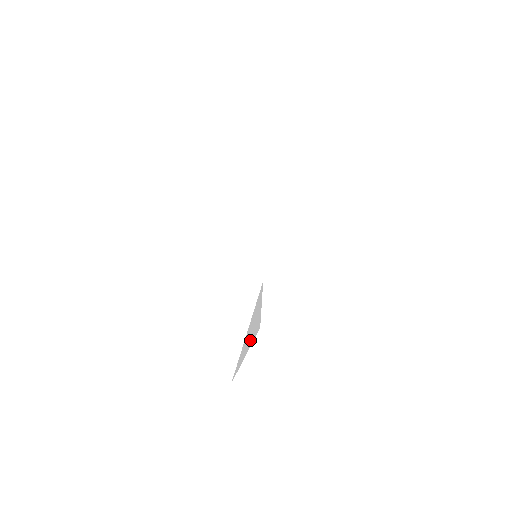
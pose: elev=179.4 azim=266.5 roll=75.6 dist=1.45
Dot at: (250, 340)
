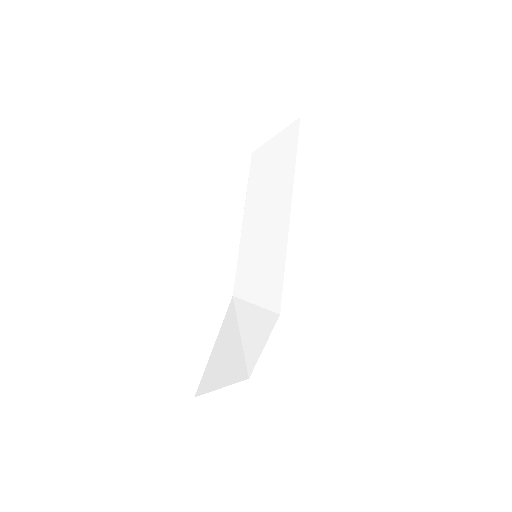
Dot at: (263, 332)
